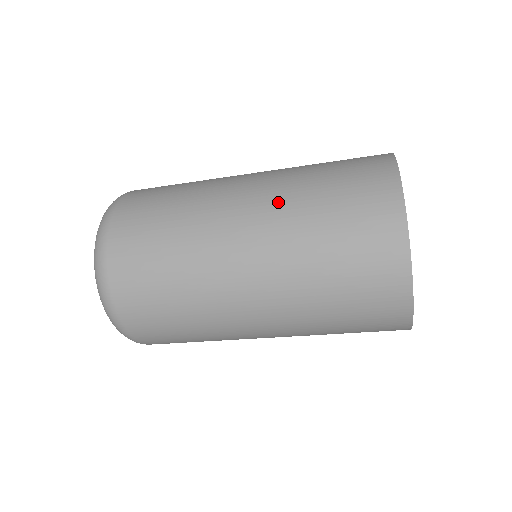
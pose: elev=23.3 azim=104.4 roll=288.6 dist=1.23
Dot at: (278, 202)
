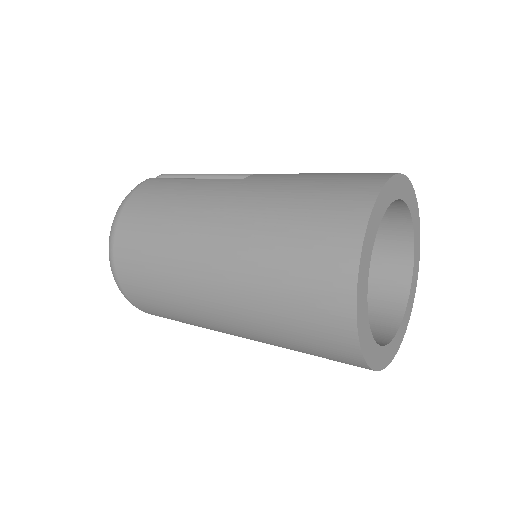
Dot at: (241, 253)
